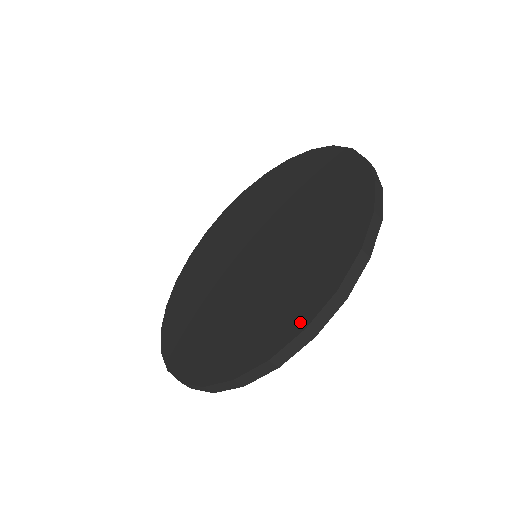
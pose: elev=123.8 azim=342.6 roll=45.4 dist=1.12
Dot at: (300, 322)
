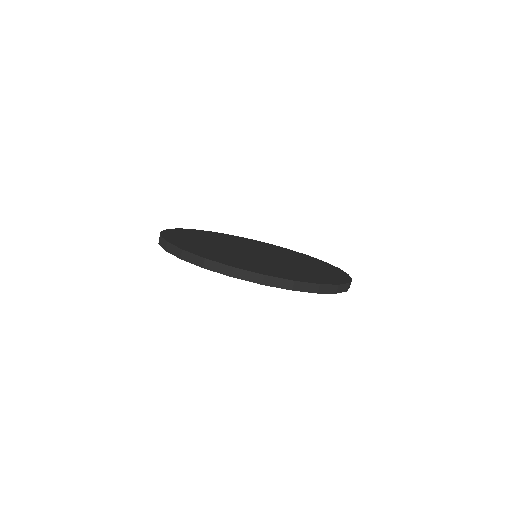
Dot at: (343, 280)
